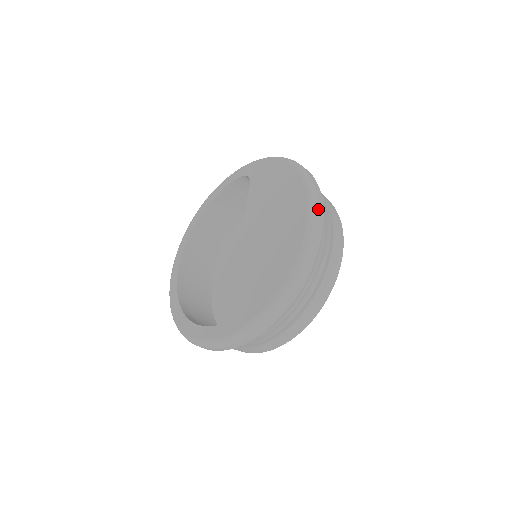
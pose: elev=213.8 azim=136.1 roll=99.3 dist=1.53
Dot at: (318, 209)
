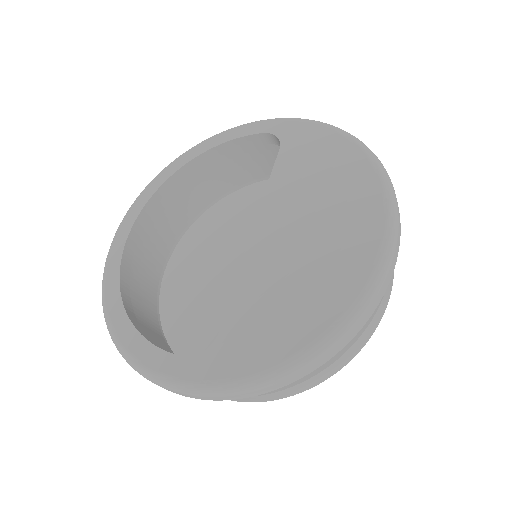
Dot at: (398, 230)
